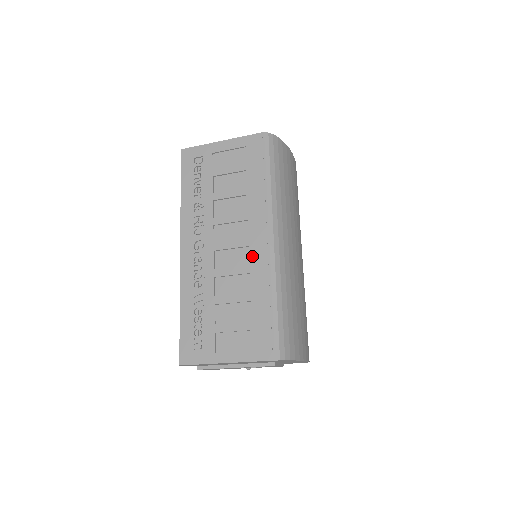
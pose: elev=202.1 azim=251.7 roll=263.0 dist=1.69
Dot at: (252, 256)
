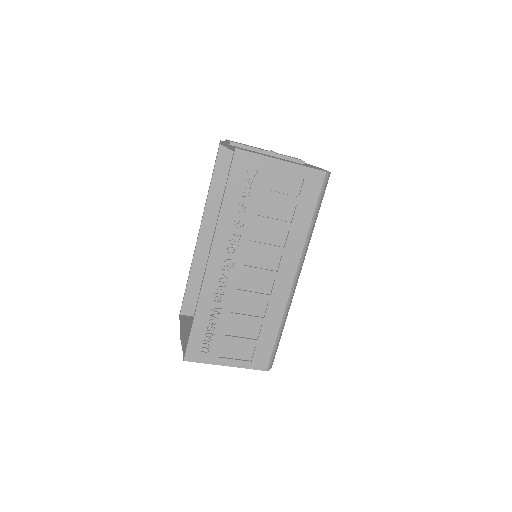
Dot at: (275, 288)
